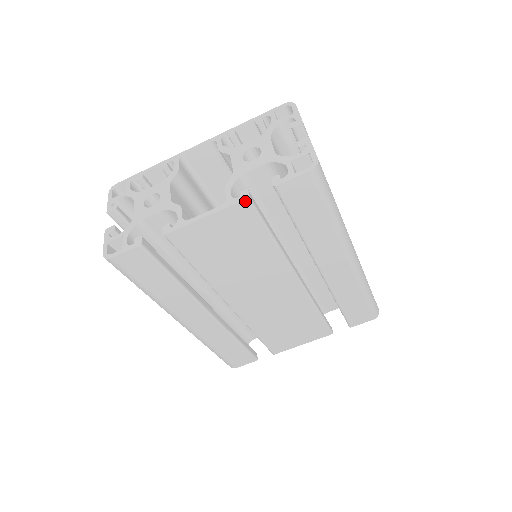
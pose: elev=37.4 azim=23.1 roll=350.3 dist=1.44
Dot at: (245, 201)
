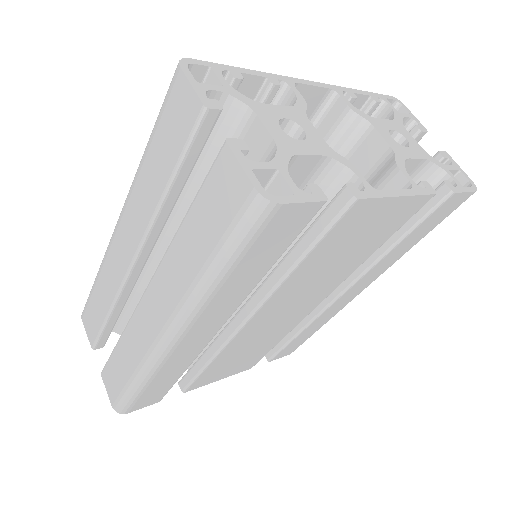
Dot at: (431, 196)
